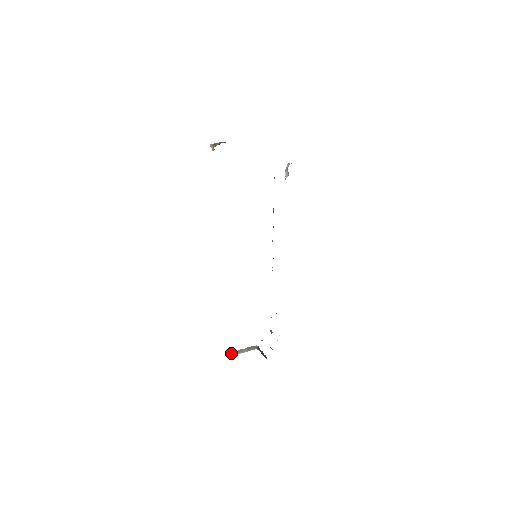
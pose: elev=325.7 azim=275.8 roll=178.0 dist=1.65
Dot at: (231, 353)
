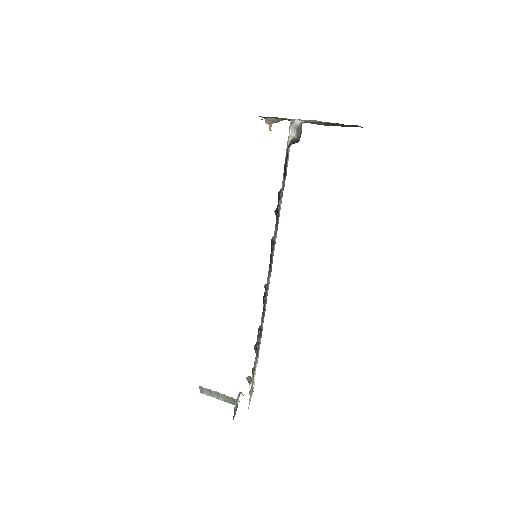
Dot at: (205, 389)
